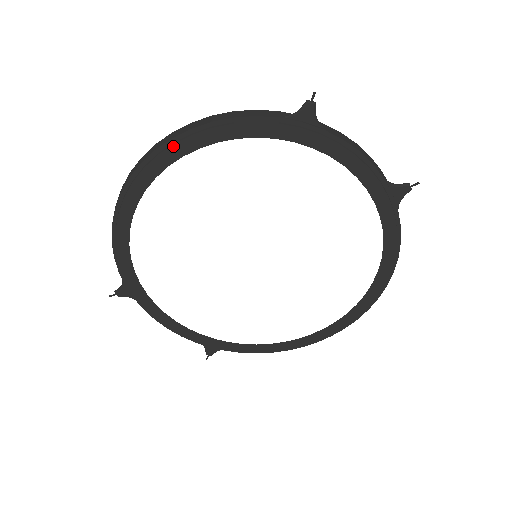
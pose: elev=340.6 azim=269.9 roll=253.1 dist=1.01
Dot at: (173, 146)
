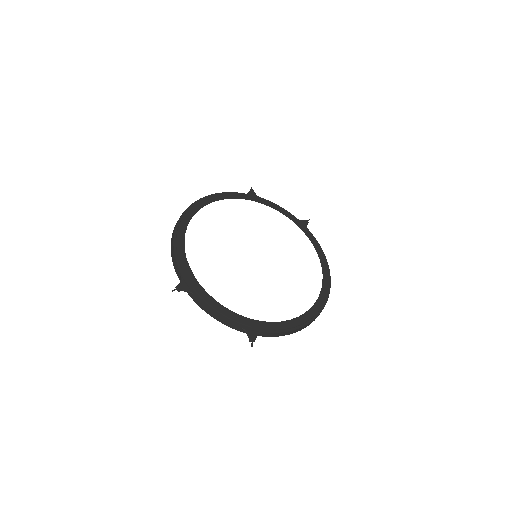
Dot at: (201, 201)
